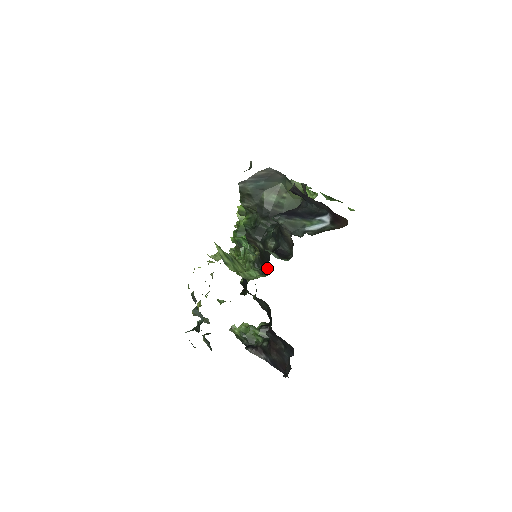
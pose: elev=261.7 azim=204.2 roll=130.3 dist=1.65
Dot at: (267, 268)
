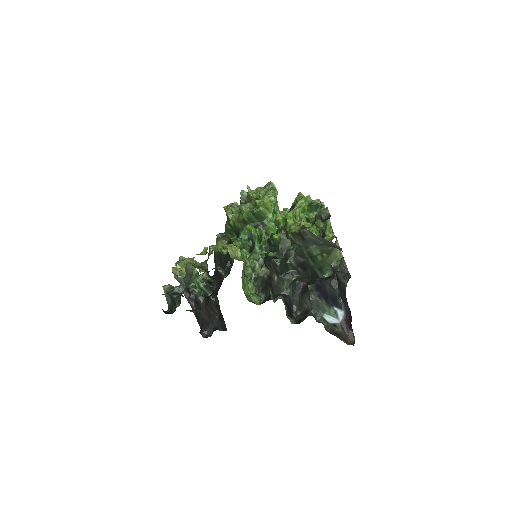
Dot at: (265, 293)
